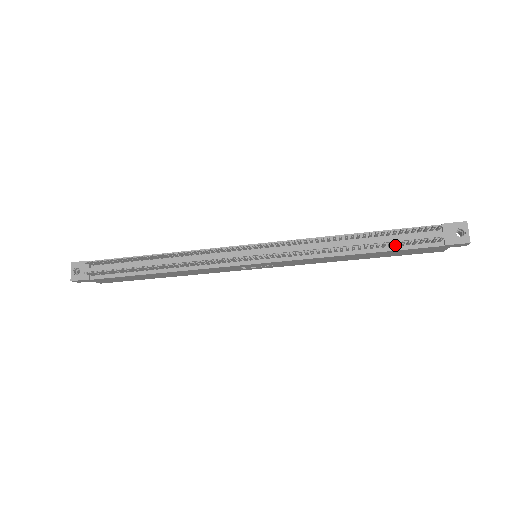
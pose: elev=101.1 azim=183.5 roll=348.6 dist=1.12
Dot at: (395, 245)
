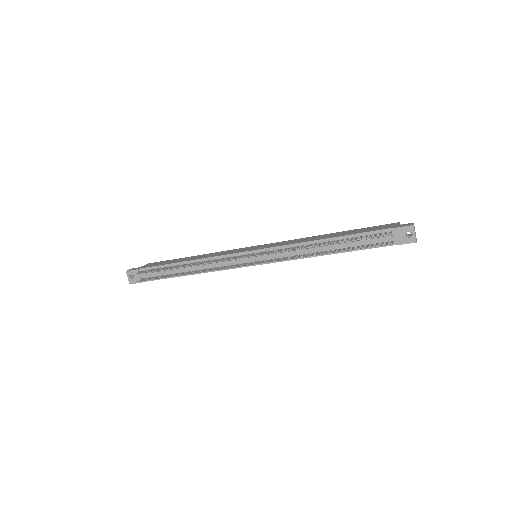
Dot at: (357, 248)
